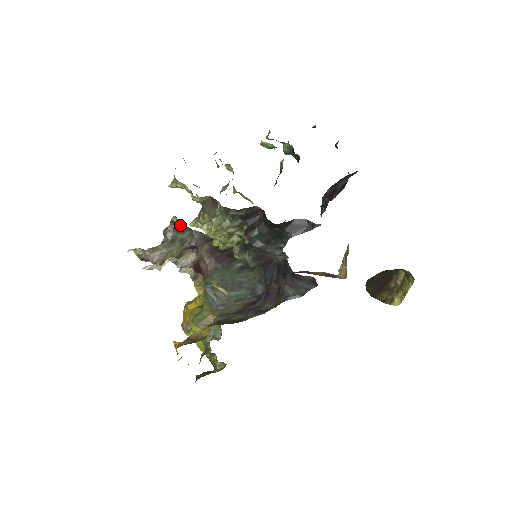
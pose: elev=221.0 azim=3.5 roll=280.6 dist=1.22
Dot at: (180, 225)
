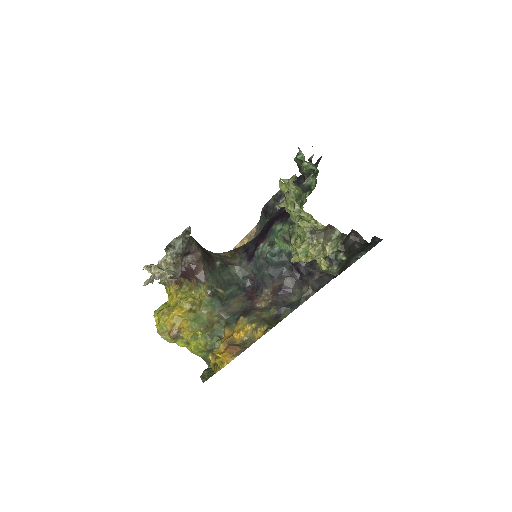
Dot at: occluded
